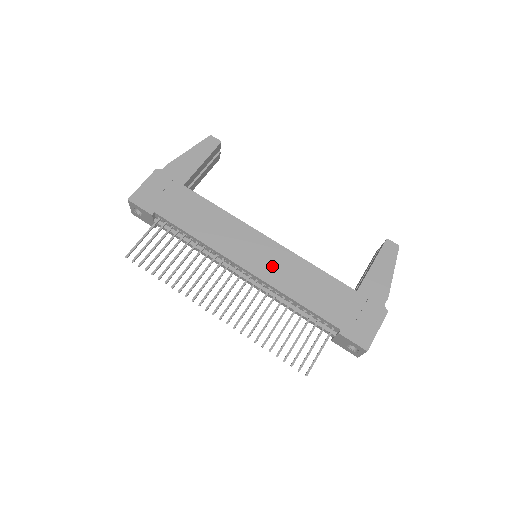
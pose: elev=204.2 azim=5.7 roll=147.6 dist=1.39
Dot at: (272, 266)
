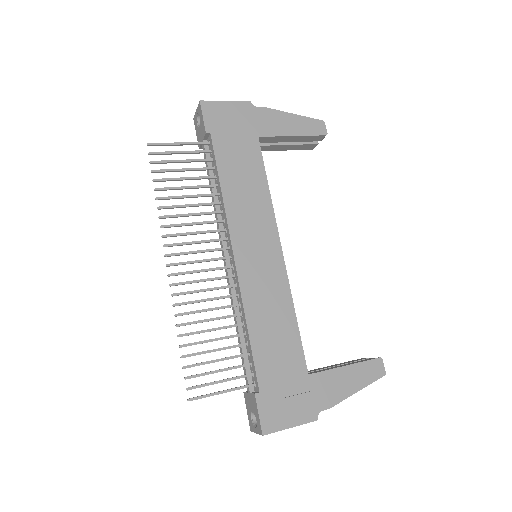
Dot at: (260, 278)
